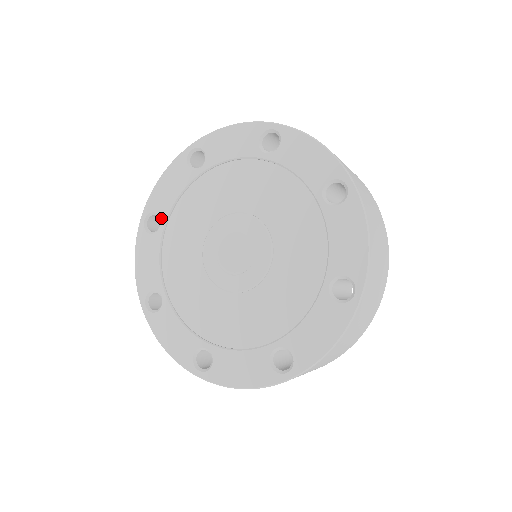
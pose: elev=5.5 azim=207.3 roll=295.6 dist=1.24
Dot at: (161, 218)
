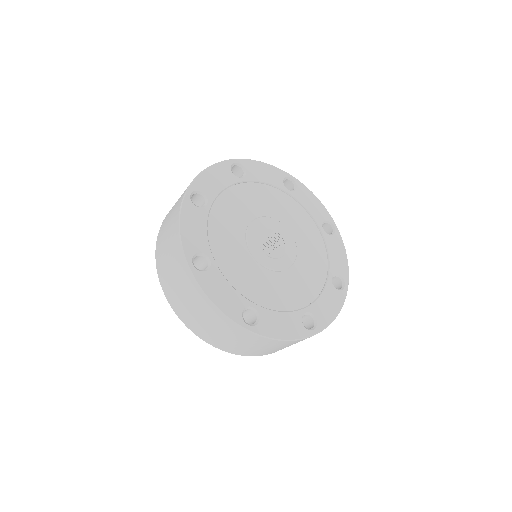
Dot at: (208, 198)
